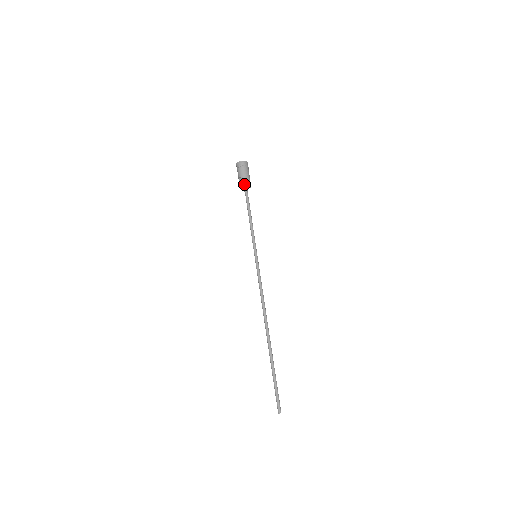
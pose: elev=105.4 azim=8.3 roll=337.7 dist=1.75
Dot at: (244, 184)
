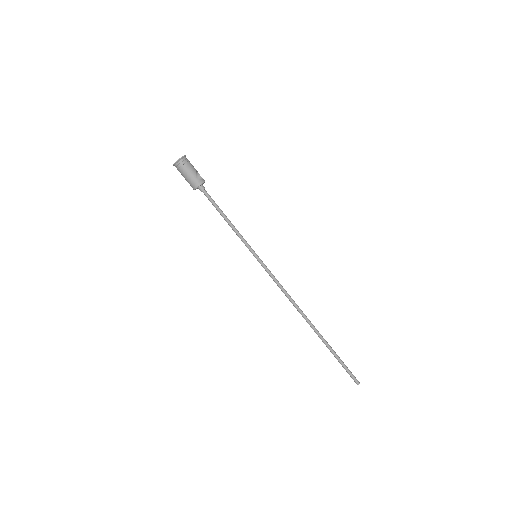
Dot at: (194, 189)
